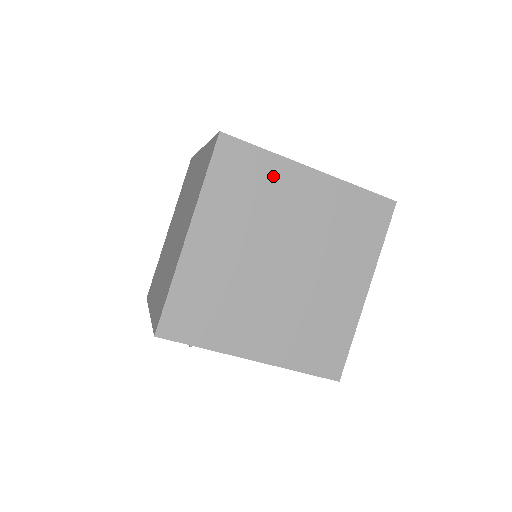
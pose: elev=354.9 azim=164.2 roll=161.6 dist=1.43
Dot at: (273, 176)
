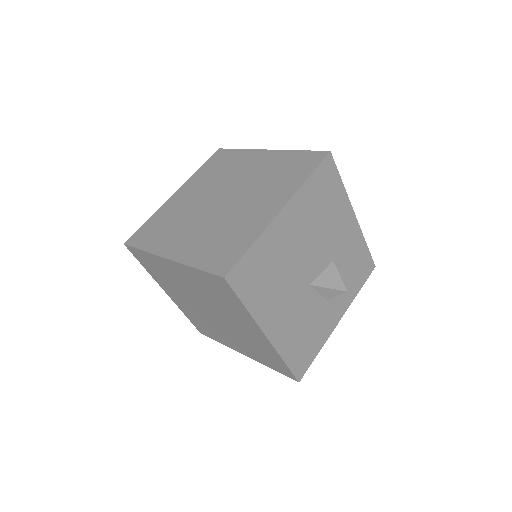
Dot at: (238, 311)
